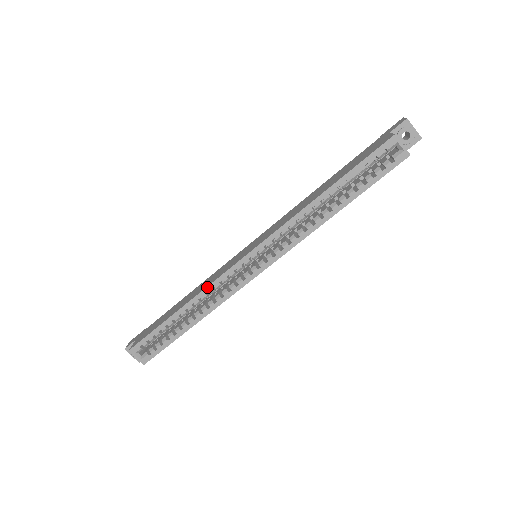
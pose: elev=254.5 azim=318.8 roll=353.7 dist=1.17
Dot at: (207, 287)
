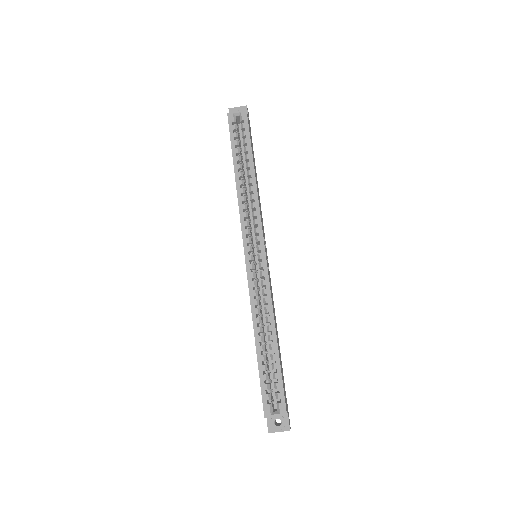
Dot at: (250, 303)
